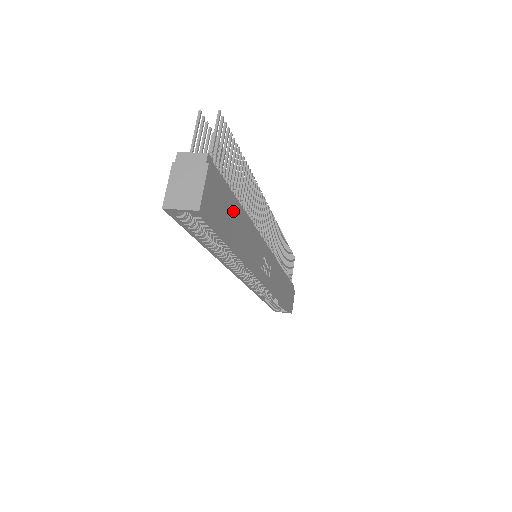
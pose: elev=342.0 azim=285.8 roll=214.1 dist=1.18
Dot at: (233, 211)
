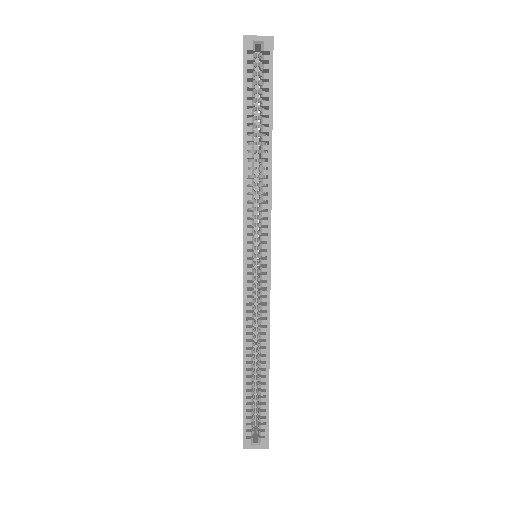
Dot at: occluded
